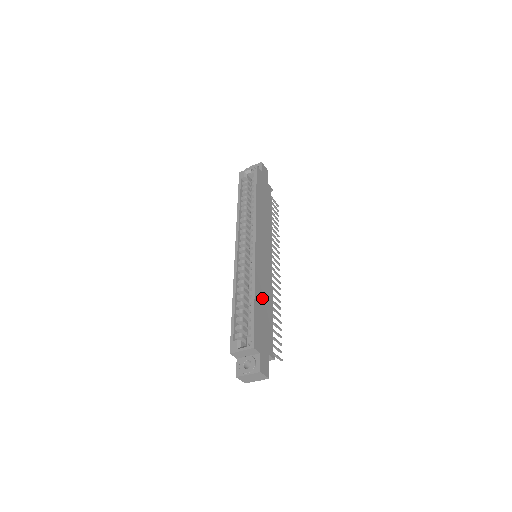
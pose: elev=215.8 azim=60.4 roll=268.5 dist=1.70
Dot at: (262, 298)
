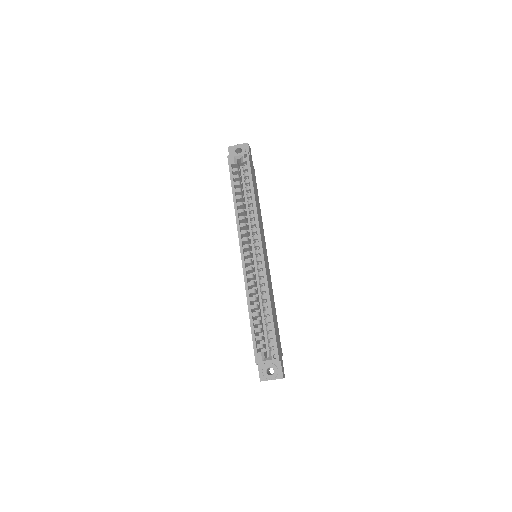
Dot at: (273, 306)
